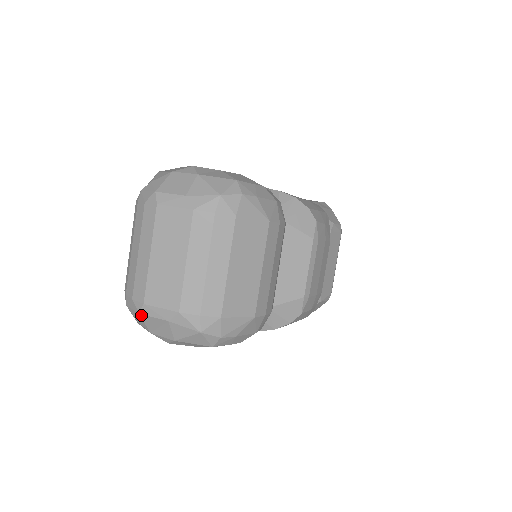
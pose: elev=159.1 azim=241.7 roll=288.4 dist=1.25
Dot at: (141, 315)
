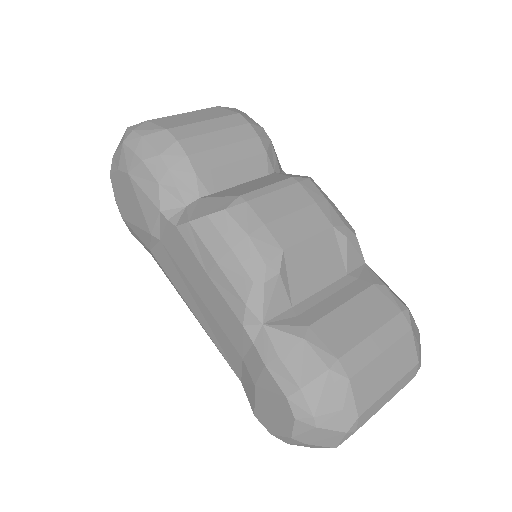
Dot at: occluded
